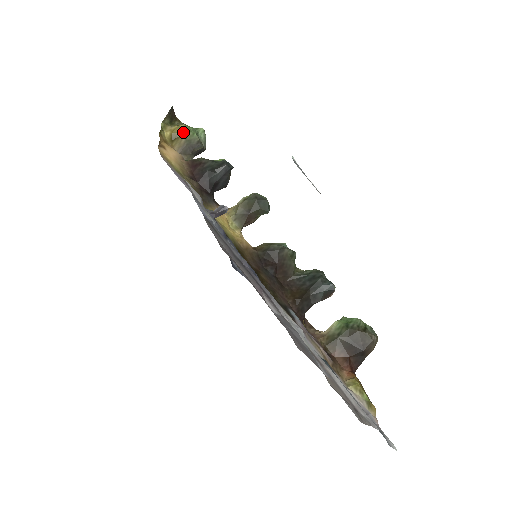
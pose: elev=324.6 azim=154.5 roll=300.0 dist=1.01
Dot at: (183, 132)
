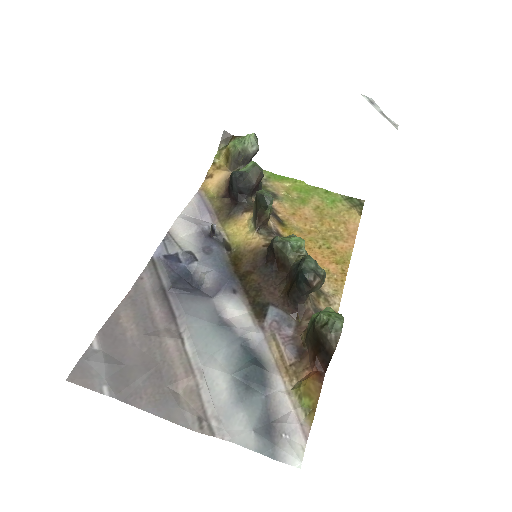
Dot at: (229, 151)
